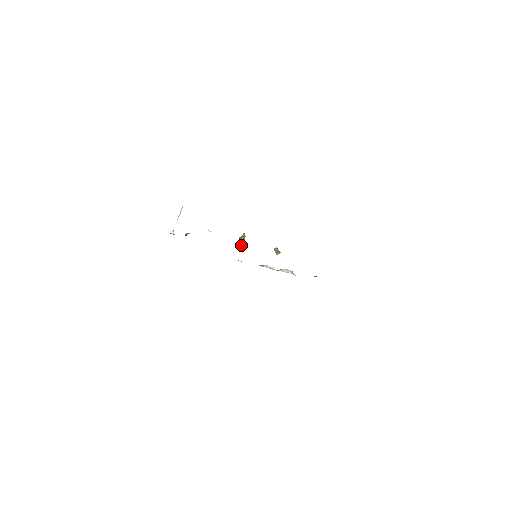
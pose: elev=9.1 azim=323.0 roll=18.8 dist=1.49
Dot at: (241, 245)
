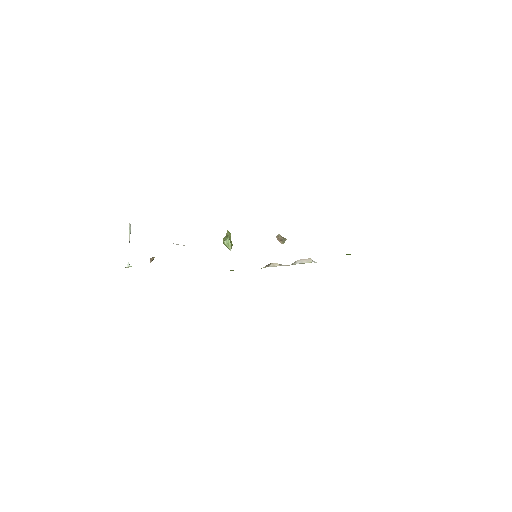
Dot at: (229, 248)
